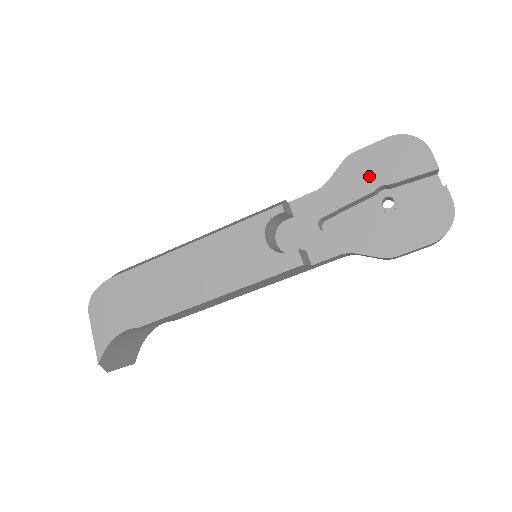
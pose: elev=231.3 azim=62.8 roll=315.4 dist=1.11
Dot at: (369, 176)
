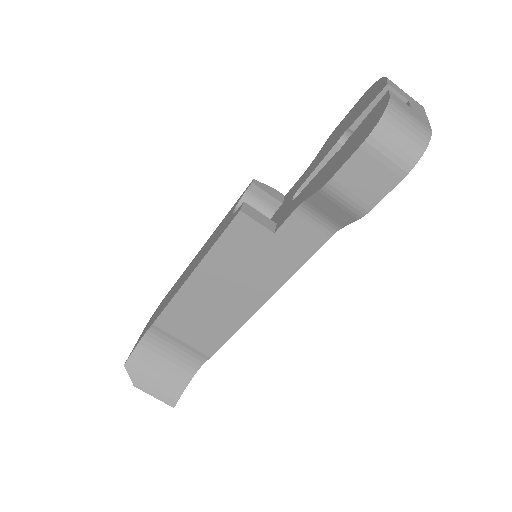
Dot at: (338, 135)
